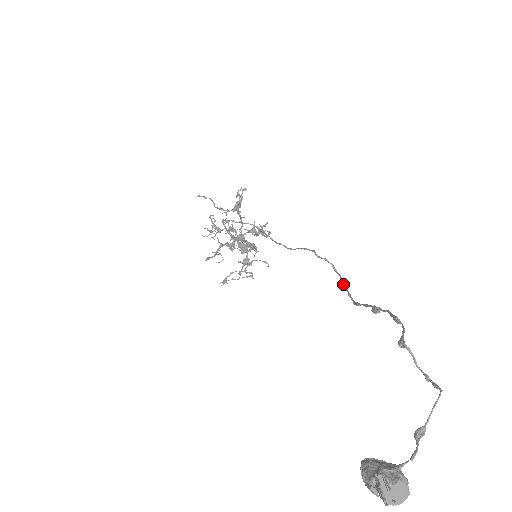
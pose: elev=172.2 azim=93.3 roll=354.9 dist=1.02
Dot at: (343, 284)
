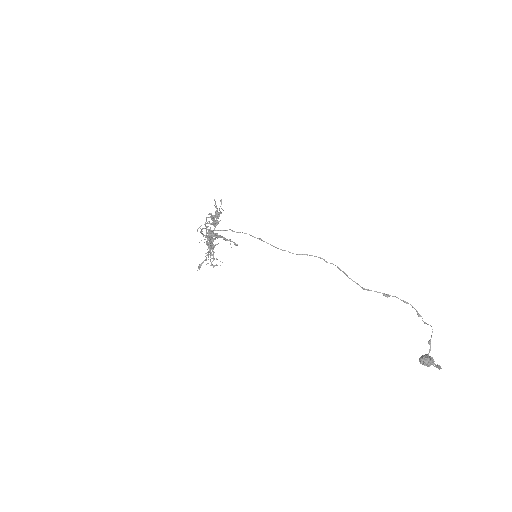
Dot at: occluded
